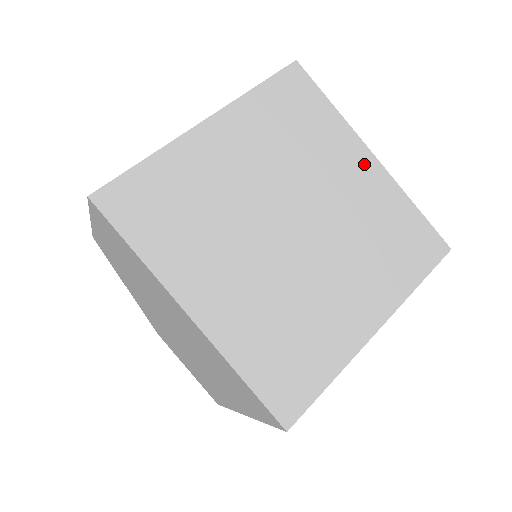
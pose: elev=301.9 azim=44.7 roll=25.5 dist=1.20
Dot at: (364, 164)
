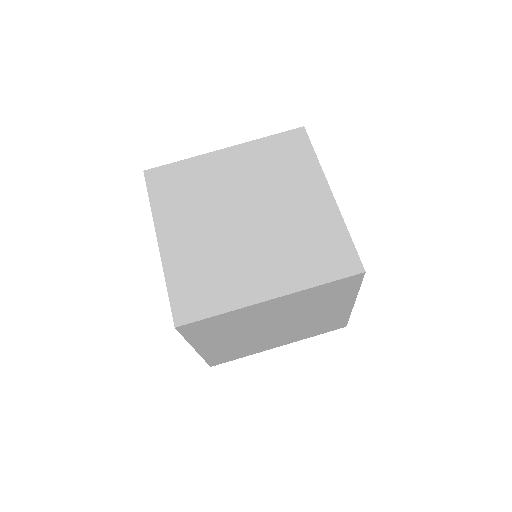
Dot at: (320, 196)
